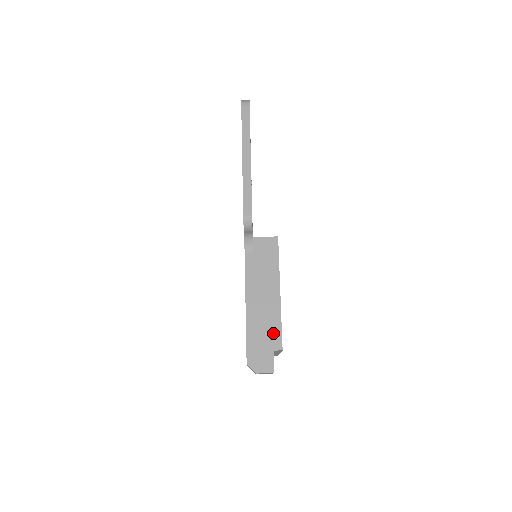
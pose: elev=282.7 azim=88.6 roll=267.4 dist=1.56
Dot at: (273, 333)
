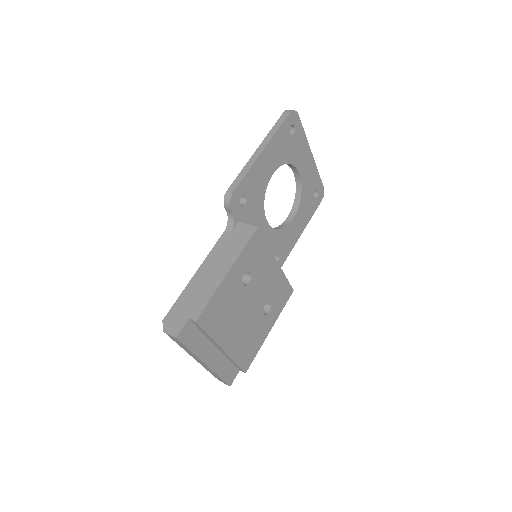
Dot at: (199, 304)
